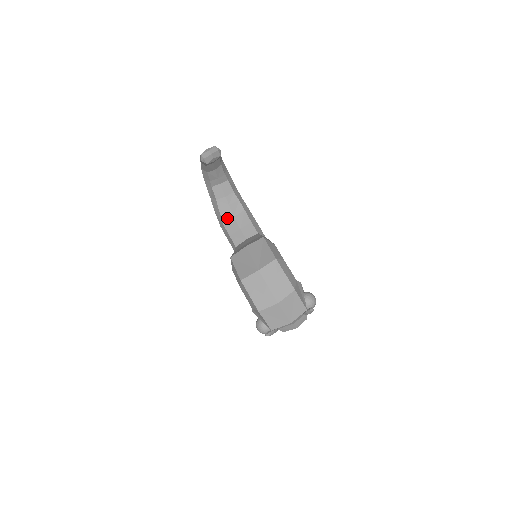
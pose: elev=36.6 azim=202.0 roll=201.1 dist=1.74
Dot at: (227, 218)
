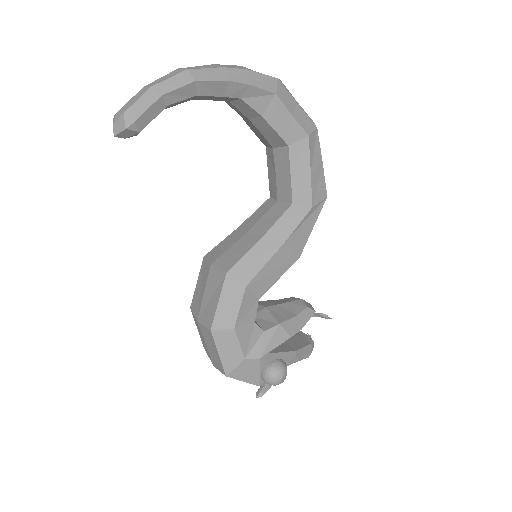
Dot at: (266, 143)
